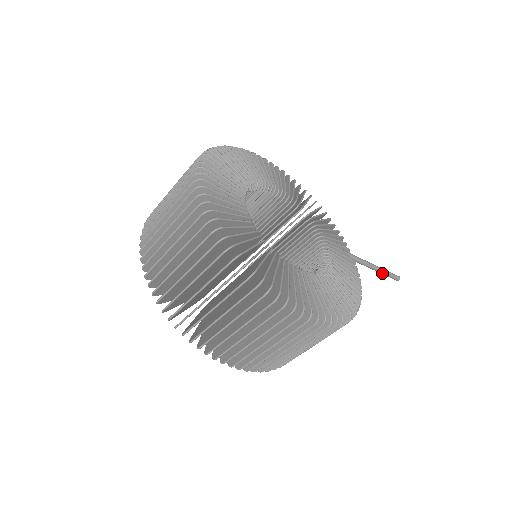
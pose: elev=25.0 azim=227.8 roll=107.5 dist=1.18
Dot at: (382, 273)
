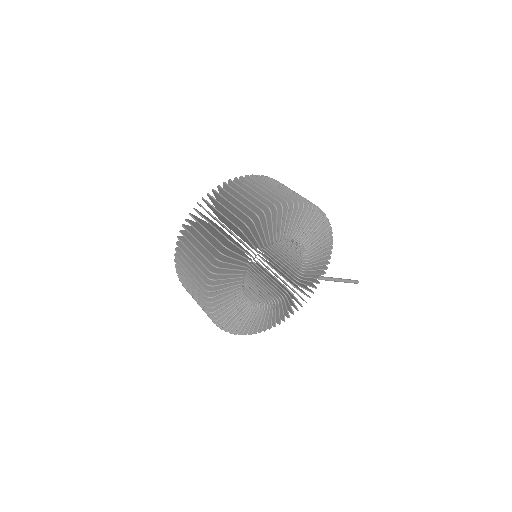
Dot at: (344, 282)
